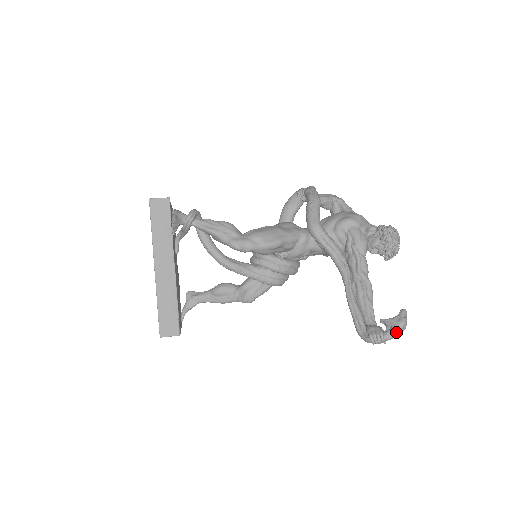
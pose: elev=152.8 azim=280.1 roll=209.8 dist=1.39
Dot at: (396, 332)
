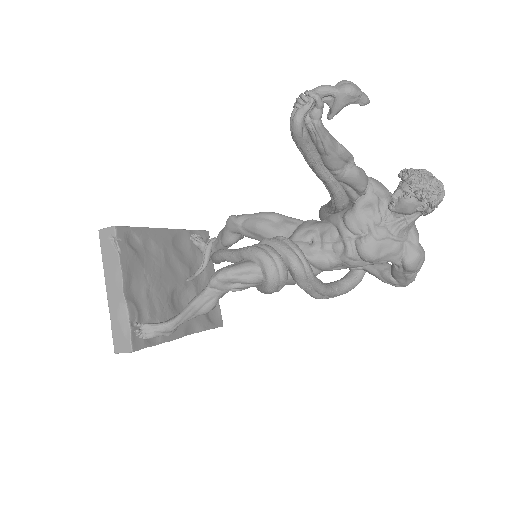
Dot at: (332, 86)
